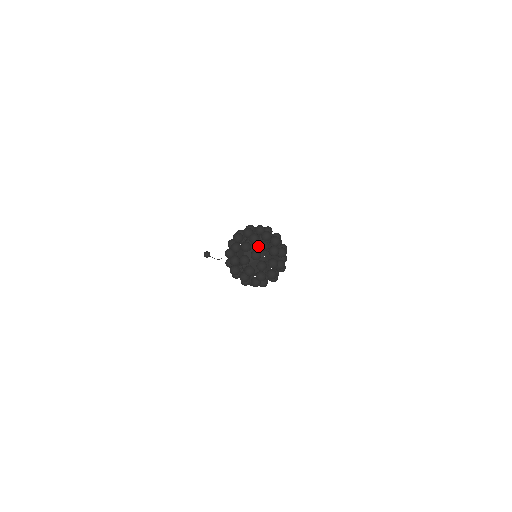
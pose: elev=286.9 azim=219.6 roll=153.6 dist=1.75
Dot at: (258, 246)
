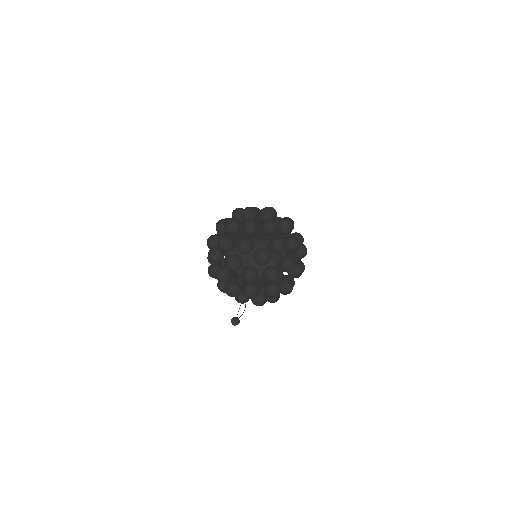
Dot at: (245, 235)
